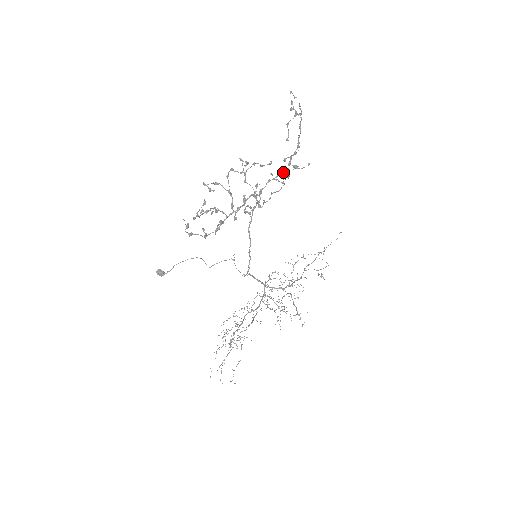
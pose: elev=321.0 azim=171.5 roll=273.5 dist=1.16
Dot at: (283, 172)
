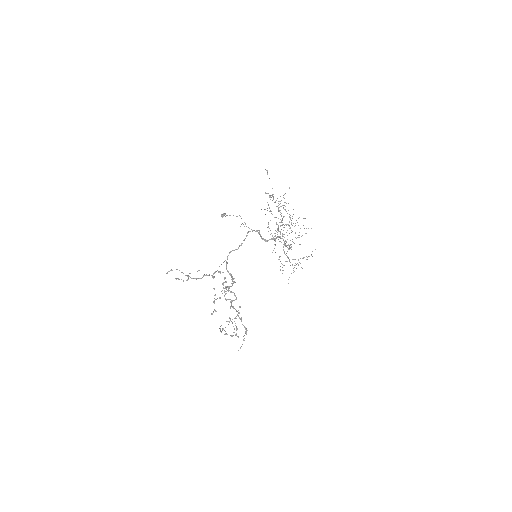
Dot at: occluded
